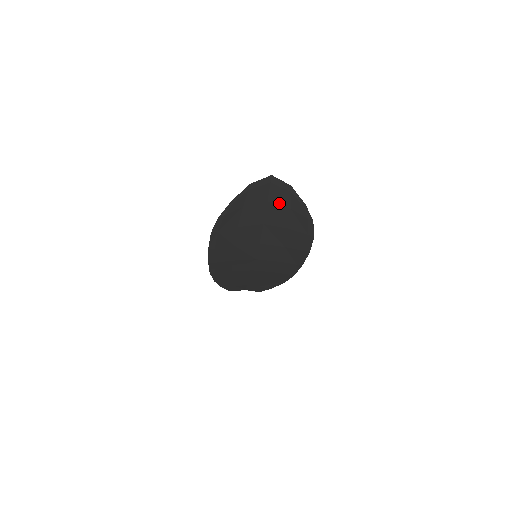
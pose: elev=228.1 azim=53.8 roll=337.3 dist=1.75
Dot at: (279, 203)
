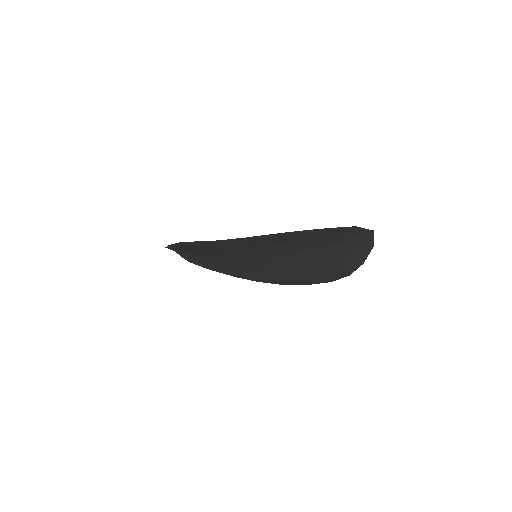
Dot at: (347, 249)
